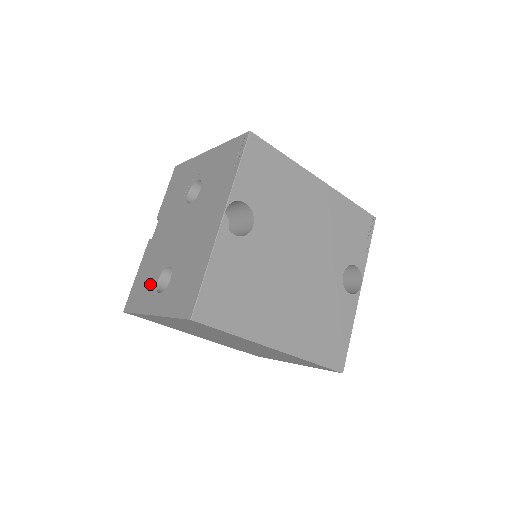
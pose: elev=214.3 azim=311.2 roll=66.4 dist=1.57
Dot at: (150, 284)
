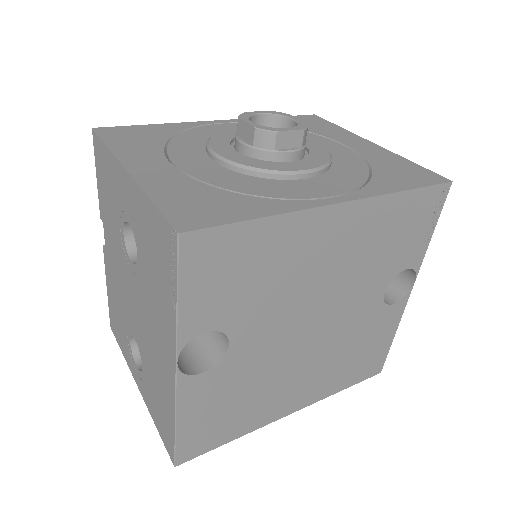
Dot at: (124, 334)
